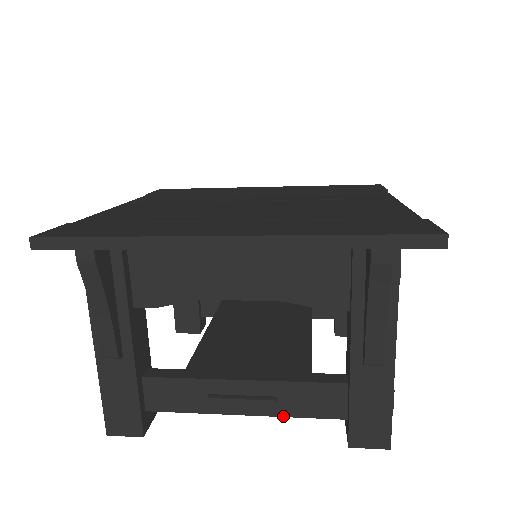
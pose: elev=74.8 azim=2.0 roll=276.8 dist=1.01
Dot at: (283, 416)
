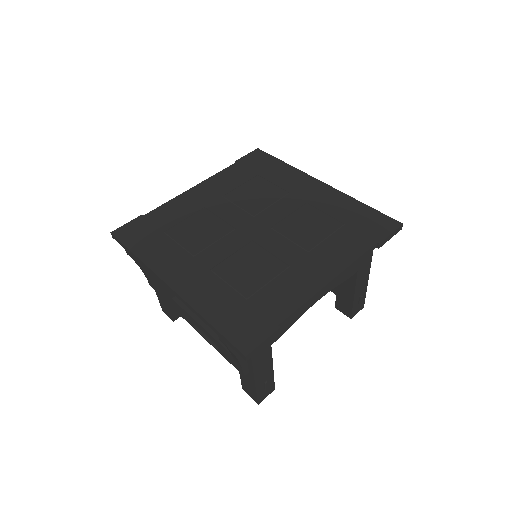
Dot at: (222, 355)
